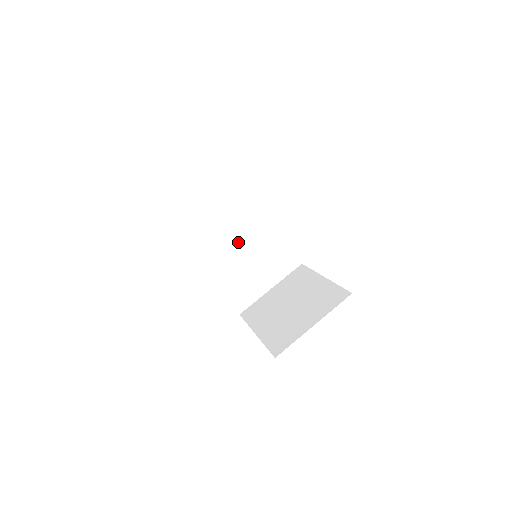
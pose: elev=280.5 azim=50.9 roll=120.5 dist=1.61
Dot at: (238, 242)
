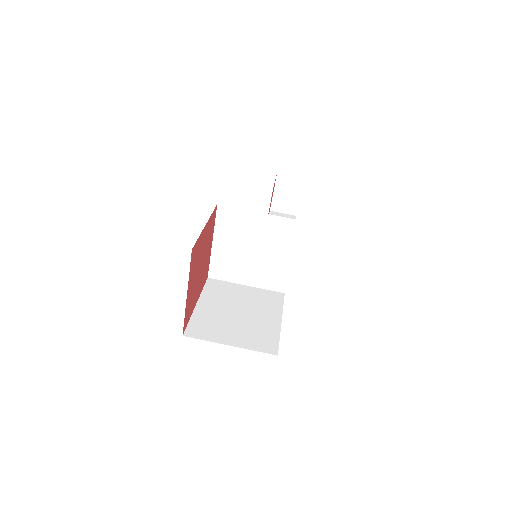
Dot at: (257, 233)
